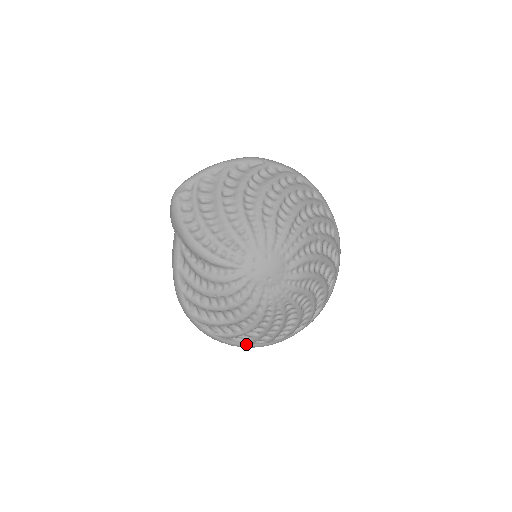
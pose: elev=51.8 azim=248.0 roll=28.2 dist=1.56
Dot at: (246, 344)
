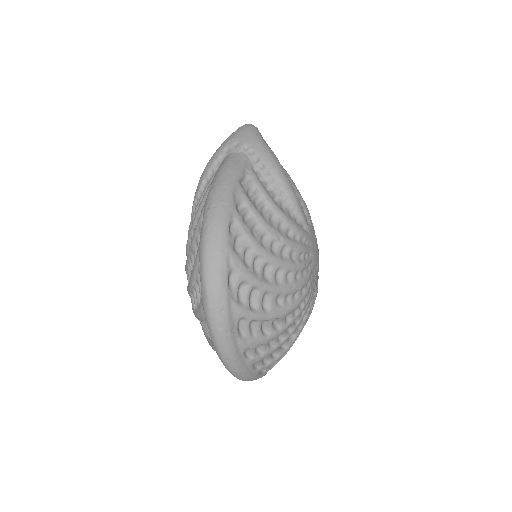
Dot at: (237, 346)
